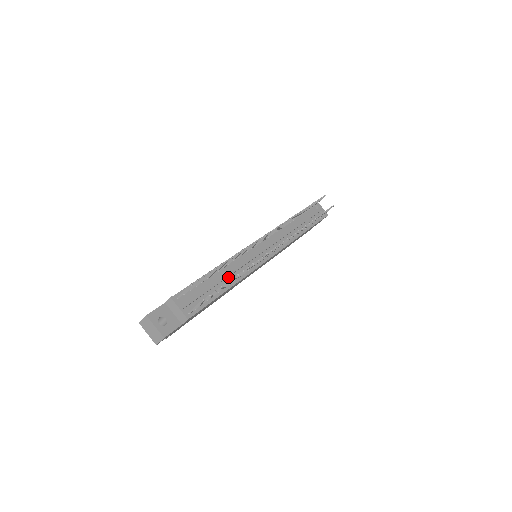
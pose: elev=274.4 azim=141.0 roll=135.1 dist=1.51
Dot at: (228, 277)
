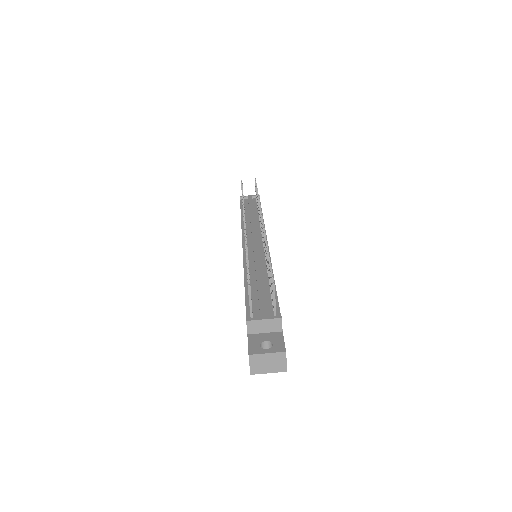
Dot at: occluded
